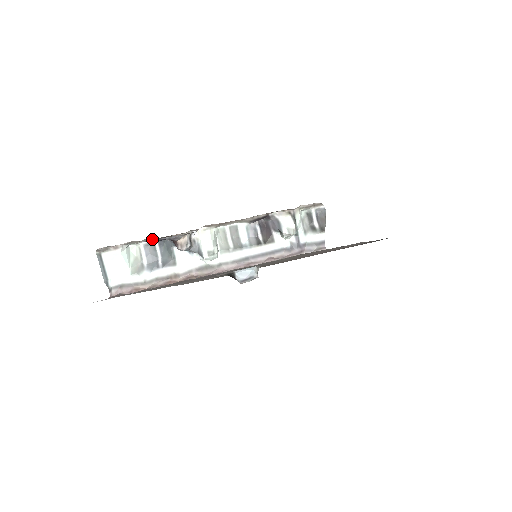
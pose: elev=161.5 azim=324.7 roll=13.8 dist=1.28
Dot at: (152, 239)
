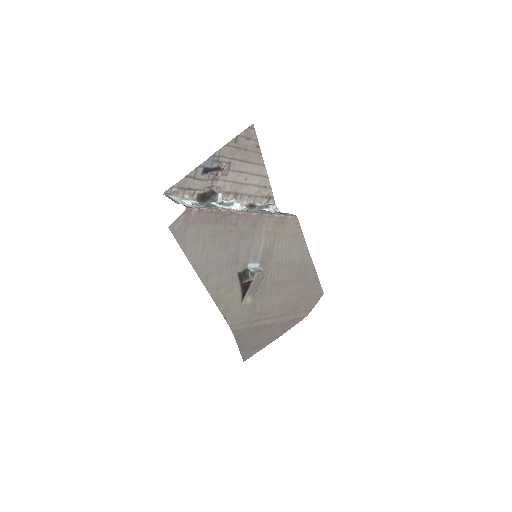
Dot at: (195, 201)
